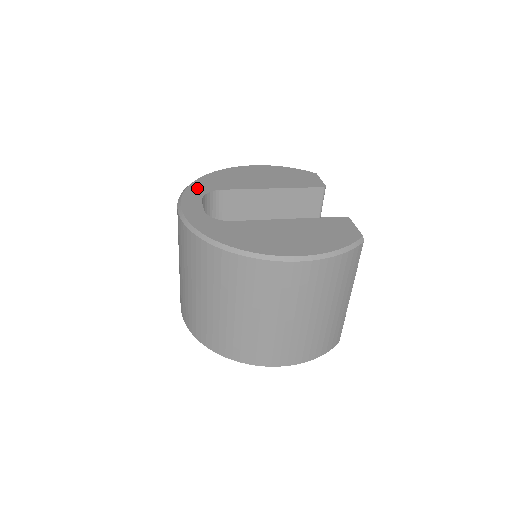
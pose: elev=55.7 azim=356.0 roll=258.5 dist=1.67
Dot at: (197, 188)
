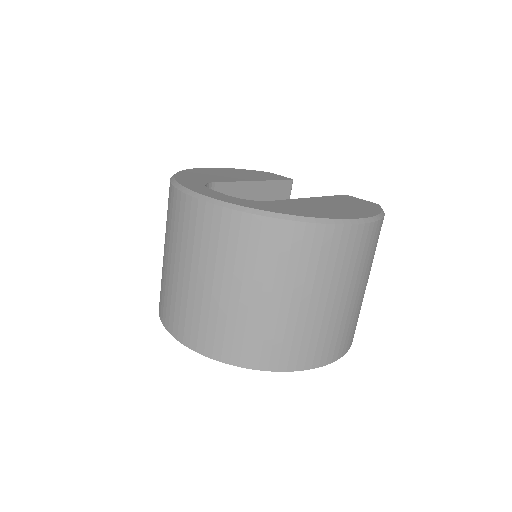
Dot at: (188, 181)
